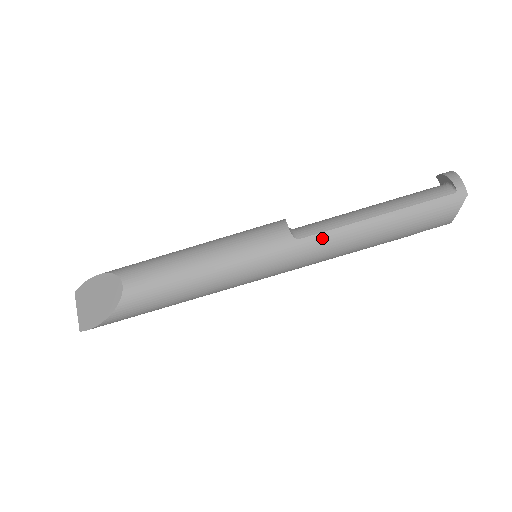
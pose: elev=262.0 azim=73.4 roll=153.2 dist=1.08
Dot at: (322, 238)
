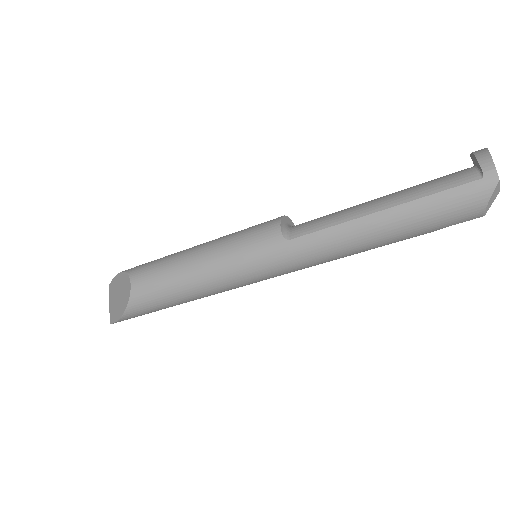
Dot at: (314, 238)
